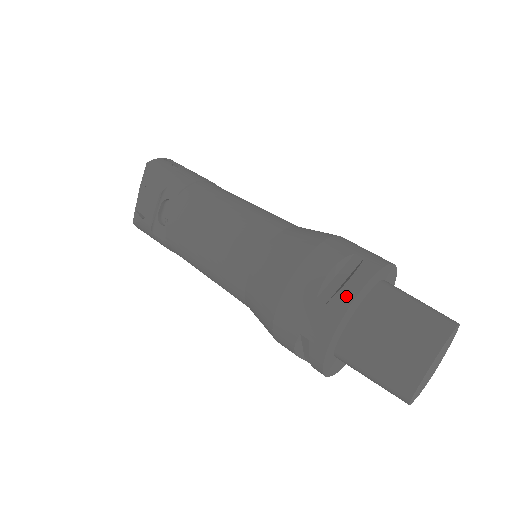
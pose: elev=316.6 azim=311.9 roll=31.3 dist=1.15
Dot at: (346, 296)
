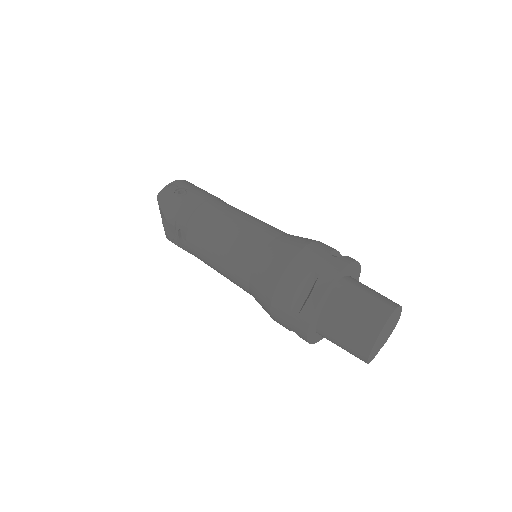
Dot at: (308, 311)
